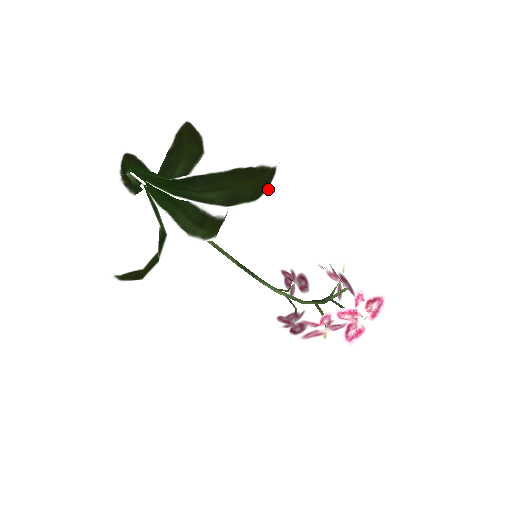
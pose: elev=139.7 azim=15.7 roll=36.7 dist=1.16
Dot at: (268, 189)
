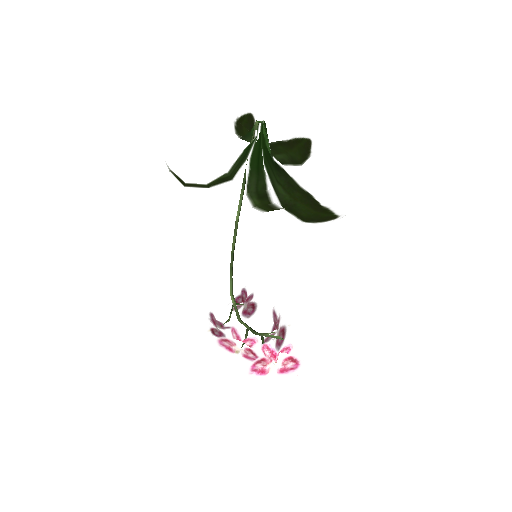
Dot at: (321, 223)
